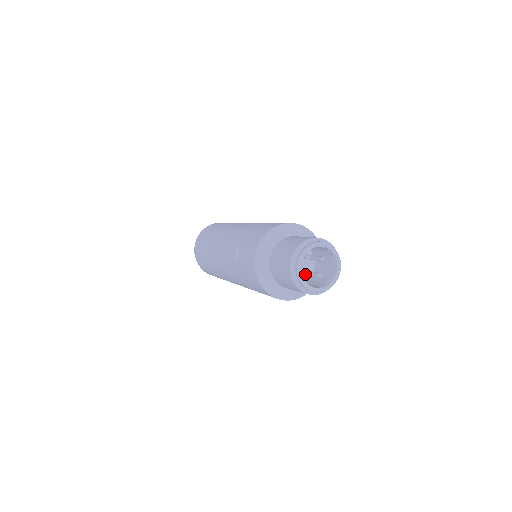
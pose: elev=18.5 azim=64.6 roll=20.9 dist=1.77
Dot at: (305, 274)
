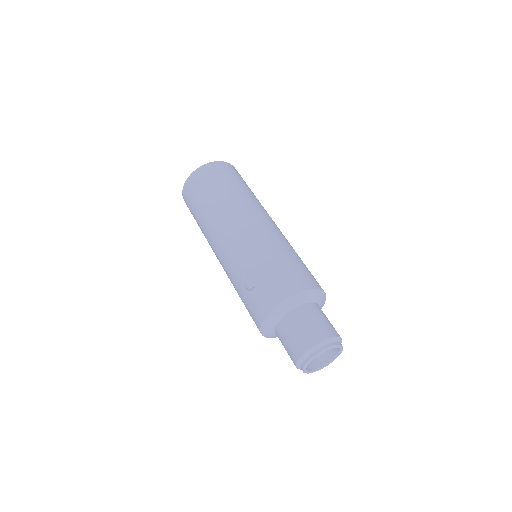
Dot at: occluded
